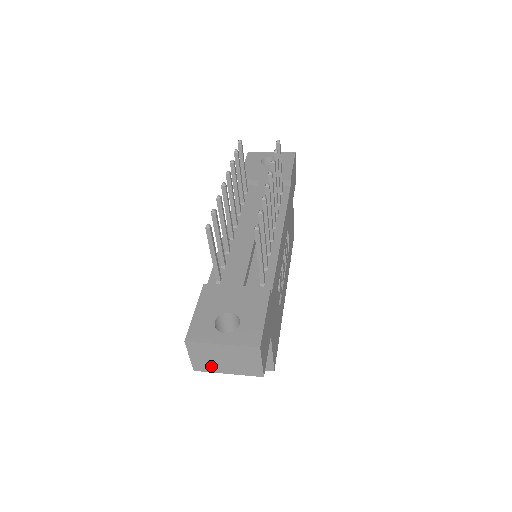
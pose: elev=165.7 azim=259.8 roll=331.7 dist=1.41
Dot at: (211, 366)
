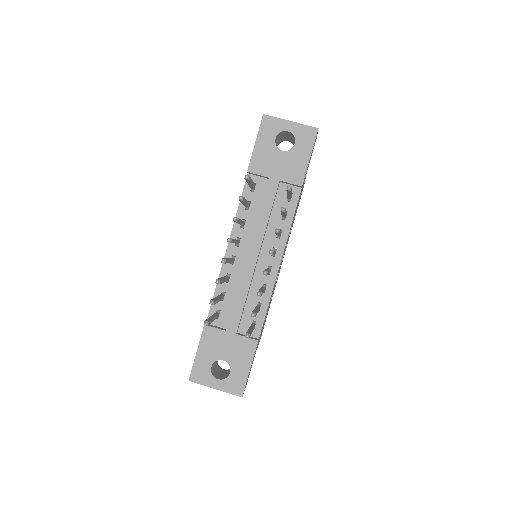
Dot at: occluded
